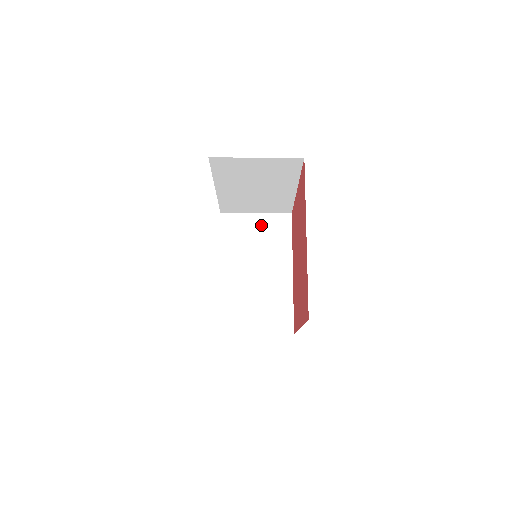
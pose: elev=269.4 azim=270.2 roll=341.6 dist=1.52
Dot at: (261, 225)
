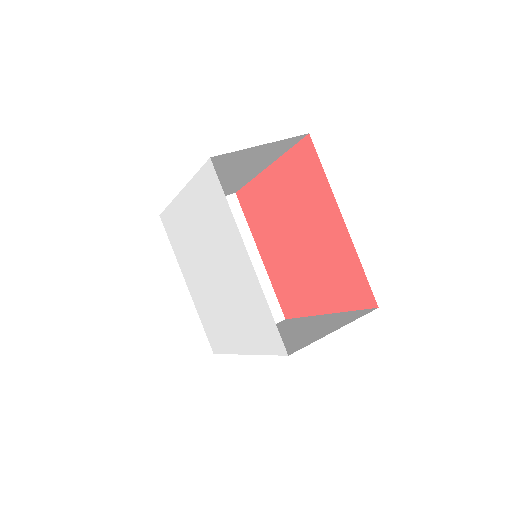
Dot at: occluded
